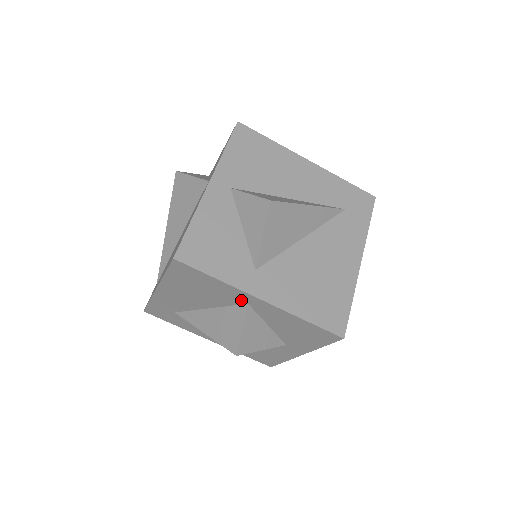
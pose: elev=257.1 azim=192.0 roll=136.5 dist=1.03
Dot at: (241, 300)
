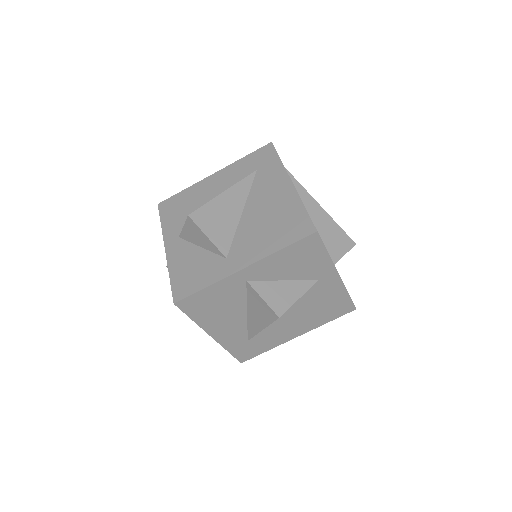
Dot at: (240, 284)
